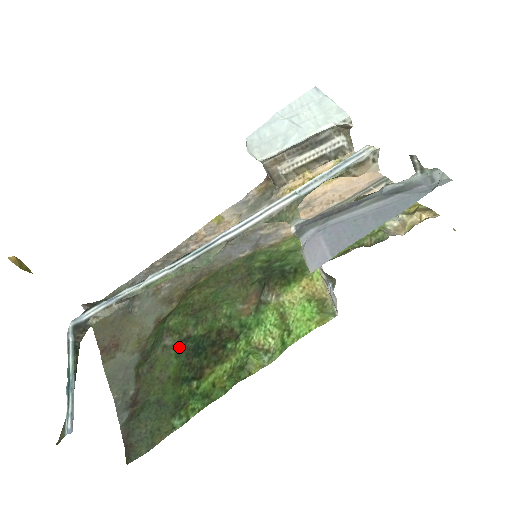
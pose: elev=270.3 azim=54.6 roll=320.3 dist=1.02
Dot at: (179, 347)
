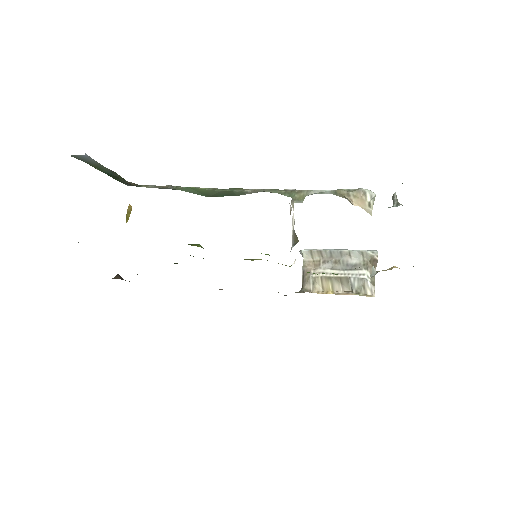
Dot at: occluded
